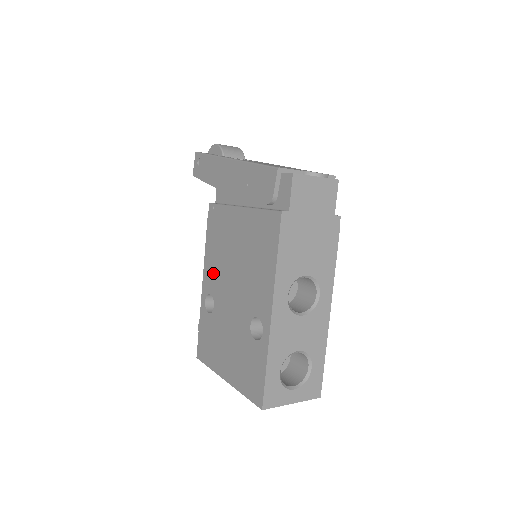
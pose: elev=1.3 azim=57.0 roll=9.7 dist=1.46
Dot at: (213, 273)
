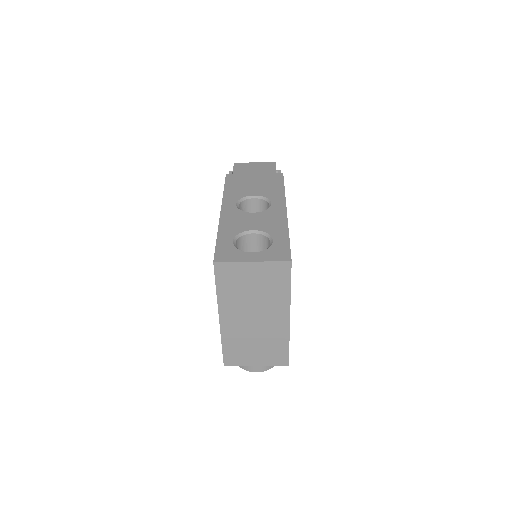
Dot at: occluded
